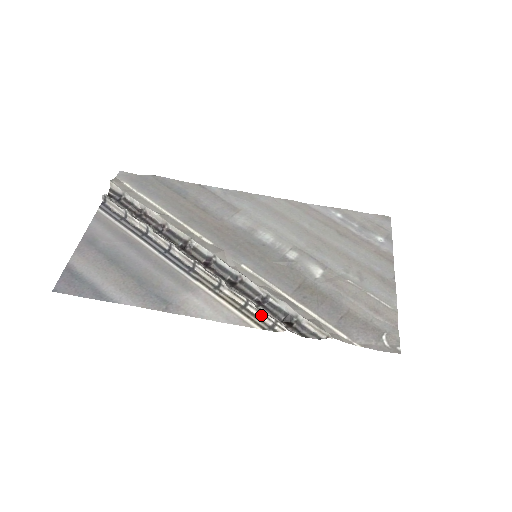
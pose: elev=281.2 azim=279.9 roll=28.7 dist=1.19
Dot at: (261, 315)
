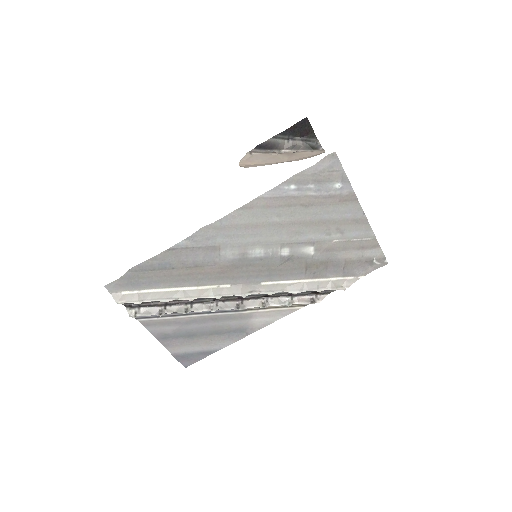
Dot at: (299, 303)
